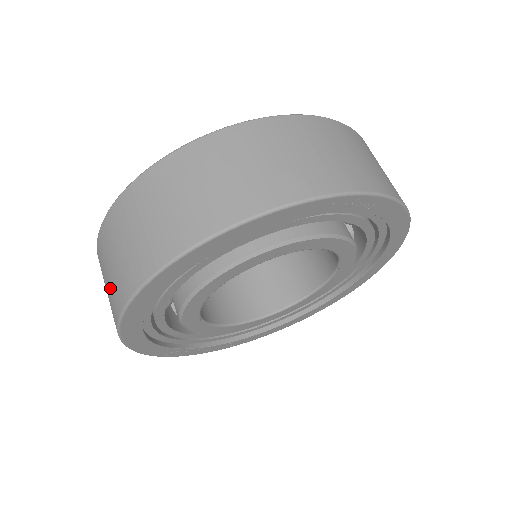
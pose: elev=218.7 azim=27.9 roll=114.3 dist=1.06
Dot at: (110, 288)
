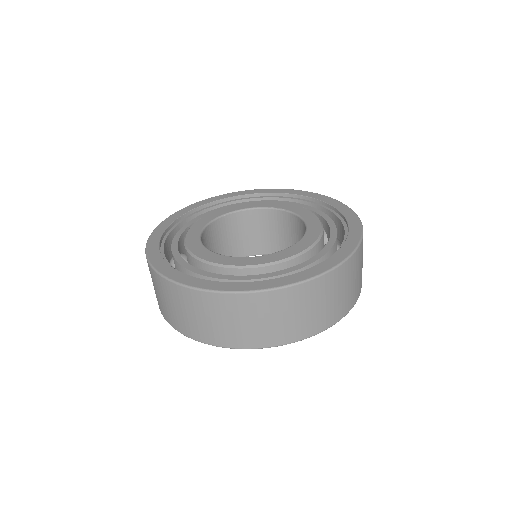
Dot at: (238, 330)
